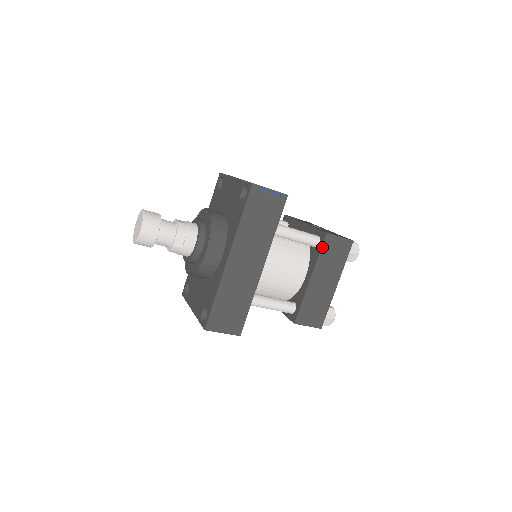
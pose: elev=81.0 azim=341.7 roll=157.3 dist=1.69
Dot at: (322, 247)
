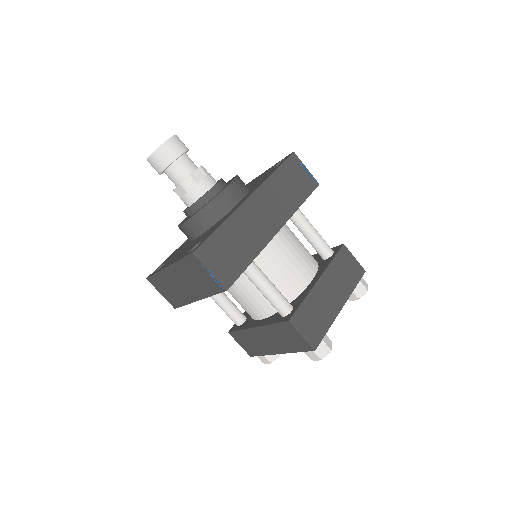
Dot at: (337, 255)
